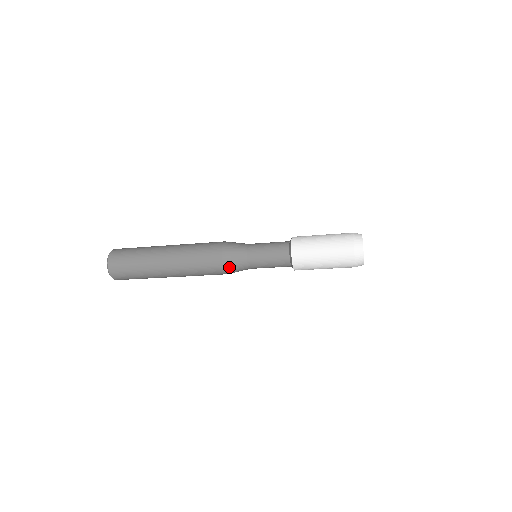
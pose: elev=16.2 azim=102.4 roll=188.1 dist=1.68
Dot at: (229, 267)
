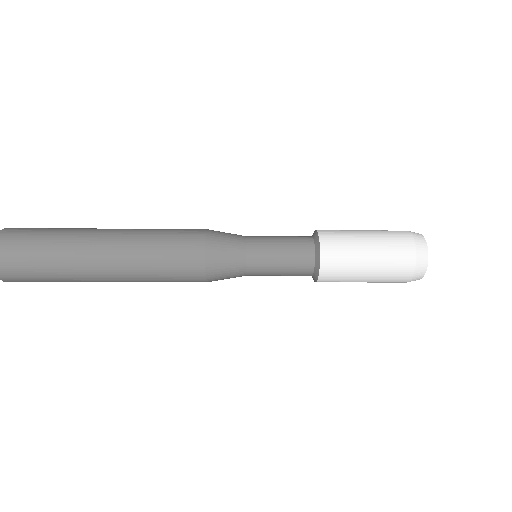
Dot at: (215, 256)
